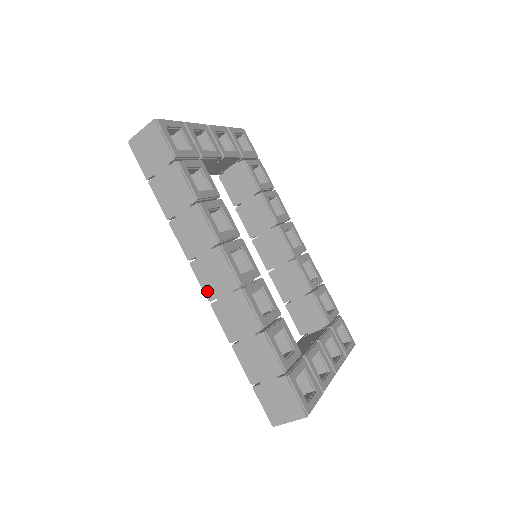
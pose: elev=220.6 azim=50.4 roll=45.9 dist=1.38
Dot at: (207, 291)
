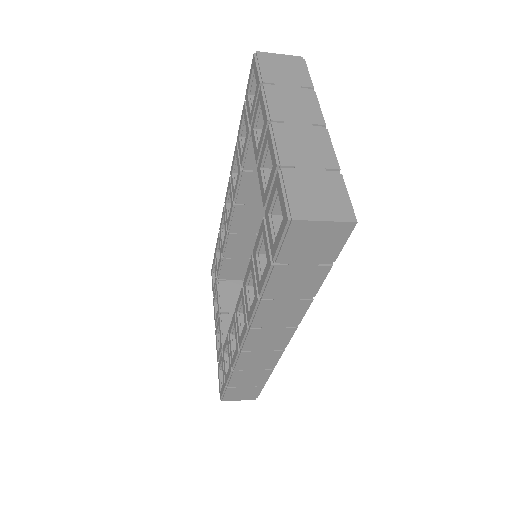
Dot at: (247, 346)
